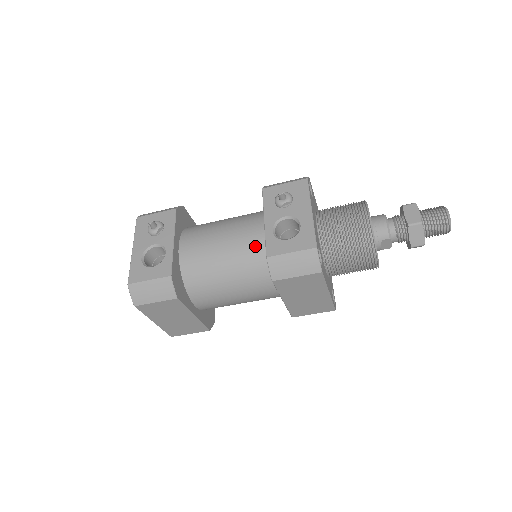
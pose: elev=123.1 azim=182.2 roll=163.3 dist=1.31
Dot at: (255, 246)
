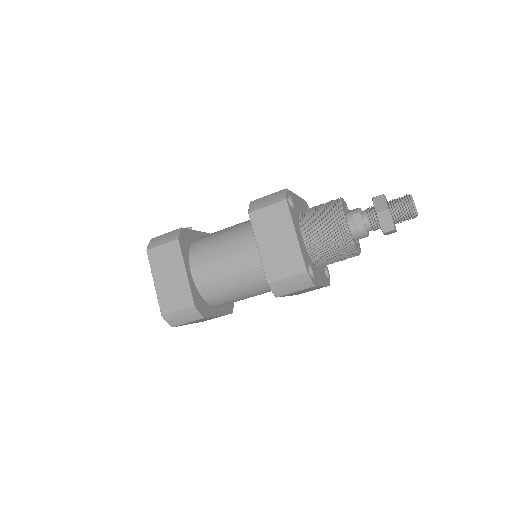
Dot at: occluded
